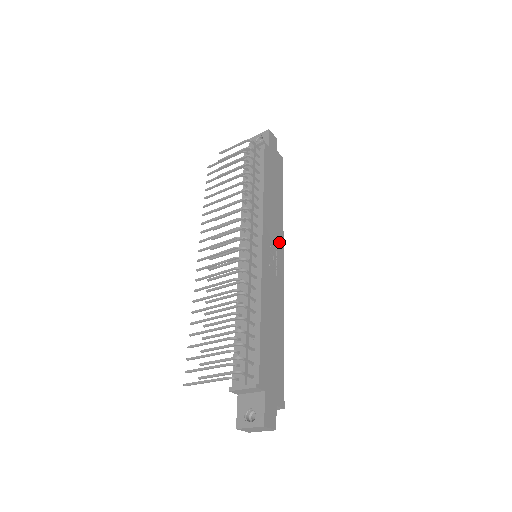
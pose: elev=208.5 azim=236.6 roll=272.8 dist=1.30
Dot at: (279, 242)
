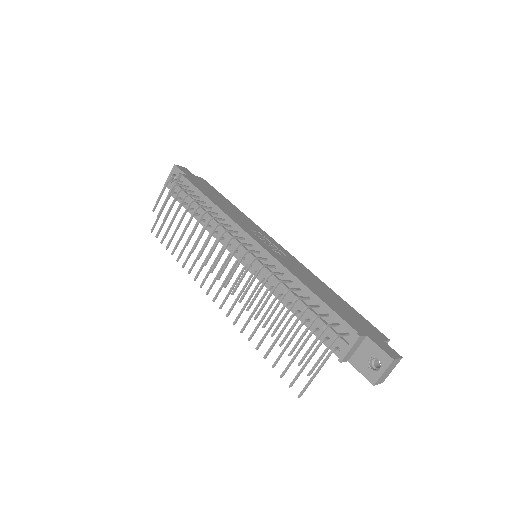
Dot at: (262, 233)
